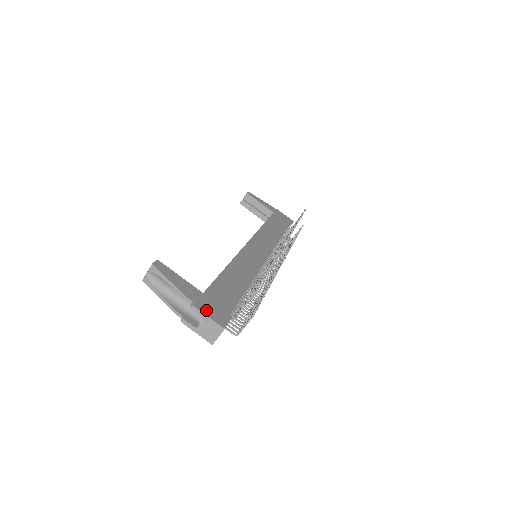
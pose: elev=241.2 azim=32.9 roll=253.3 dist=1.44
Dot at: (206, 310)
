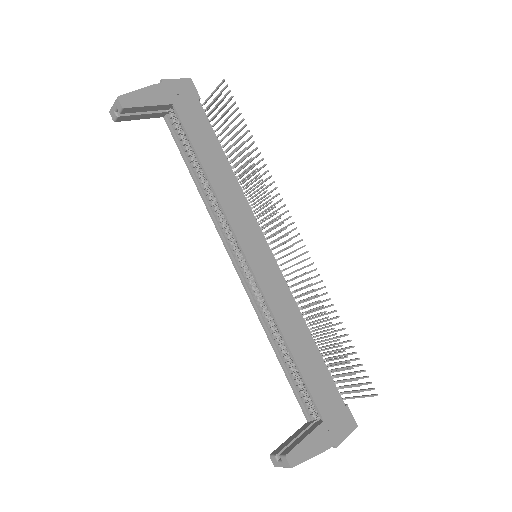
Dot at: (341, 434)
